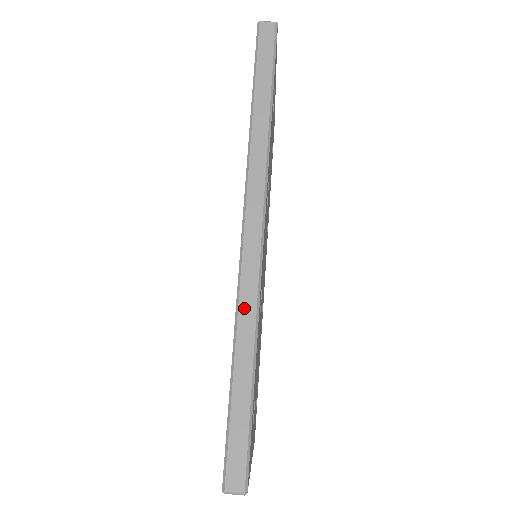
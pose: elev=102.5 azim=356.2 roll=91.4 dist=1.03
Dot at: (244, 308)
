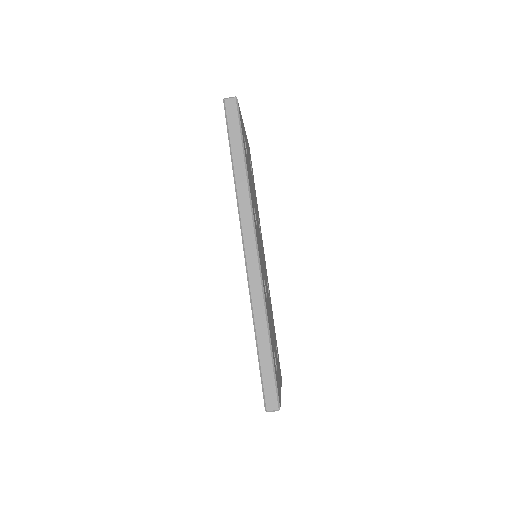
Dot at: (255, 301)
